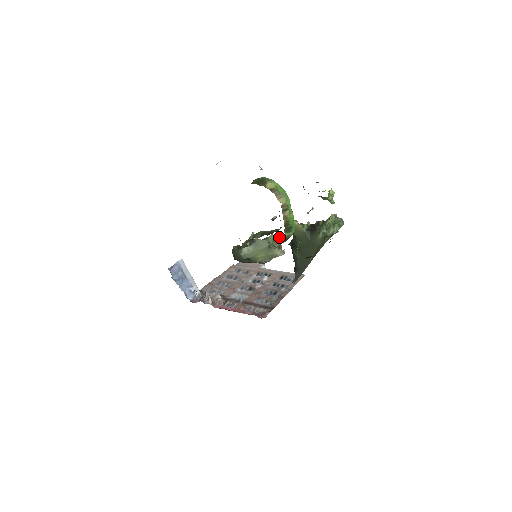
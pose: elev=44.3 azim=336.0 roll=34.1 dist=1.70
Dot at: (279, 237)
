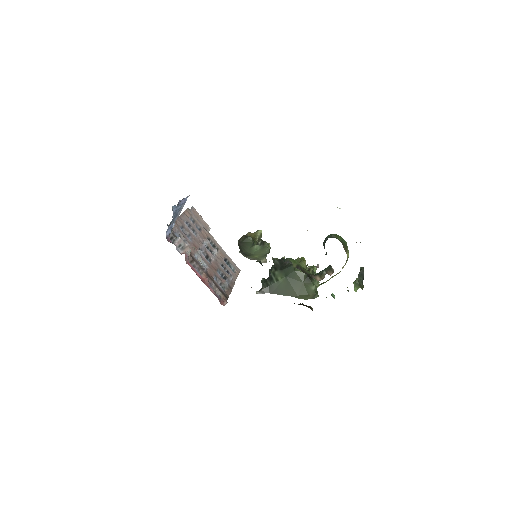
Dot at: occluded
